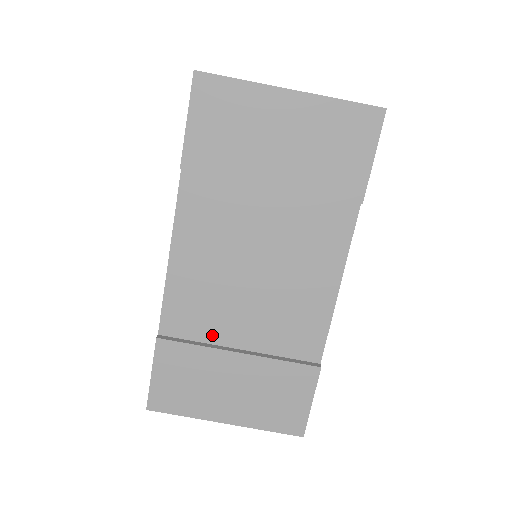
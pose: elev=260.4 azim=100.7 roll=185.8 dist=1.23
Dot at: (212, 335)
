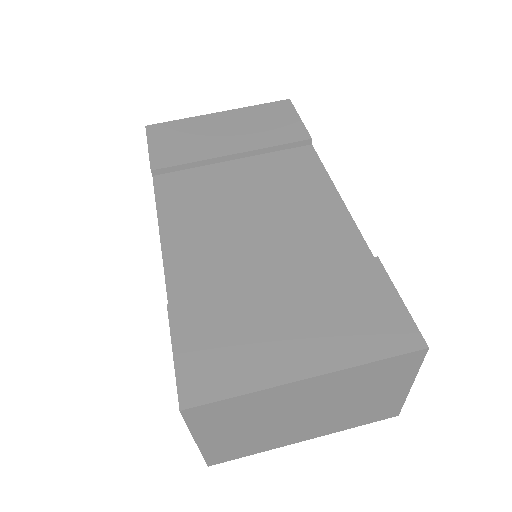
Dot at: (235, 284)
